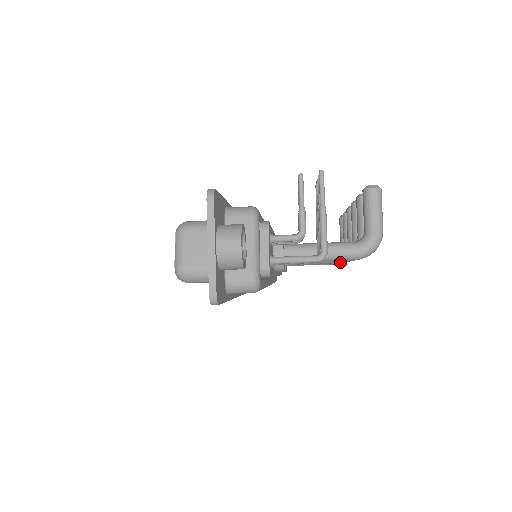
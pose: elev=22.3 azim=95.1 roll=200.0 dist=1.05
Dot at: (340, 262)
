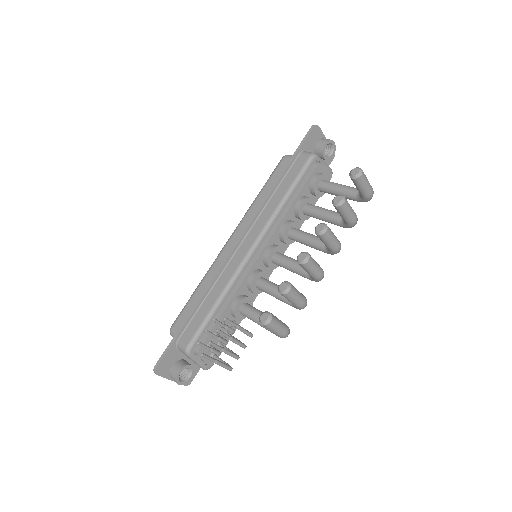
Dot at: occluded
